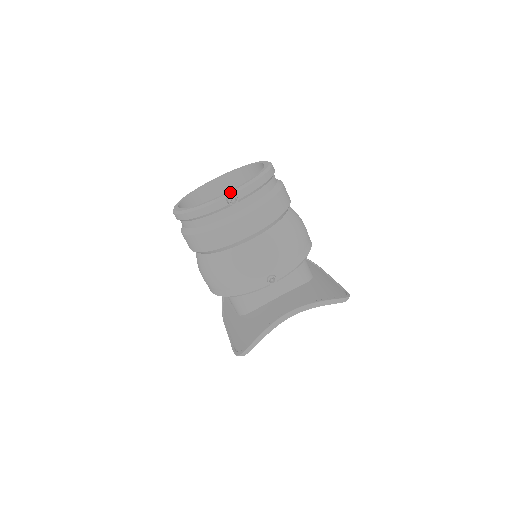
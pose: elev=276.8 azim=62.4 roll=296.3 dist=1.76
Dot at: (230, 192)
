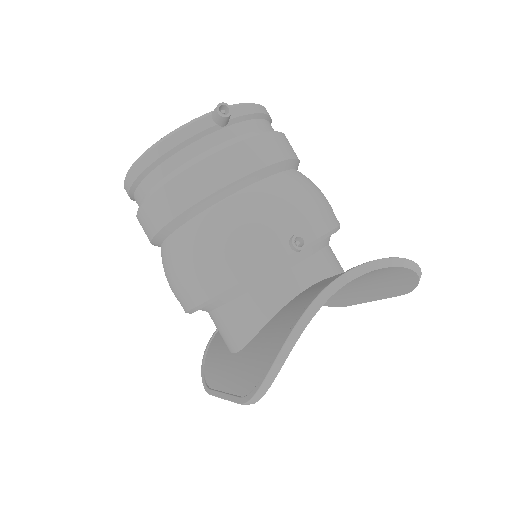
Dot at: occluded
